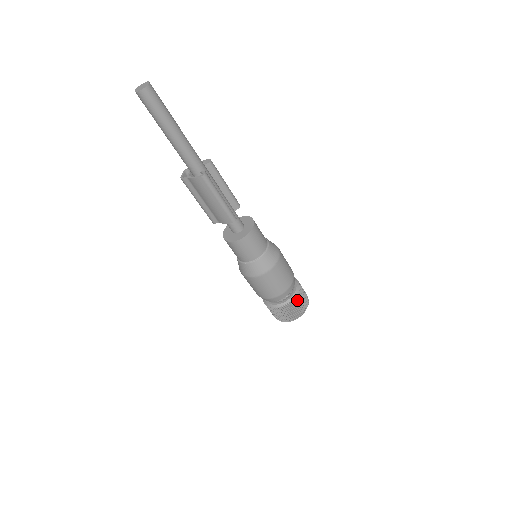
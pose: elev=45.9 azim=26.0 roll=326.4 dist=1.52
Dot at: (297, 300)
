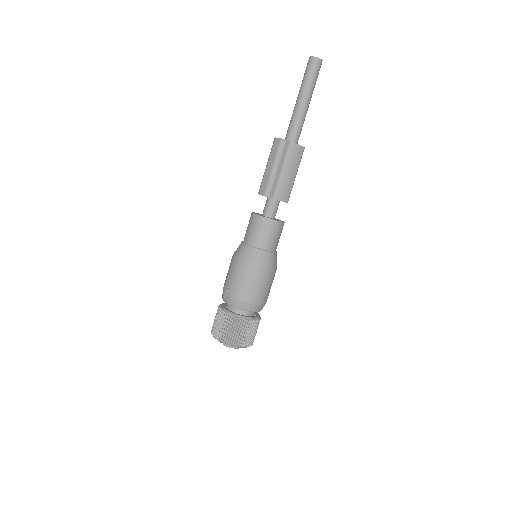
Dot at: occluded
